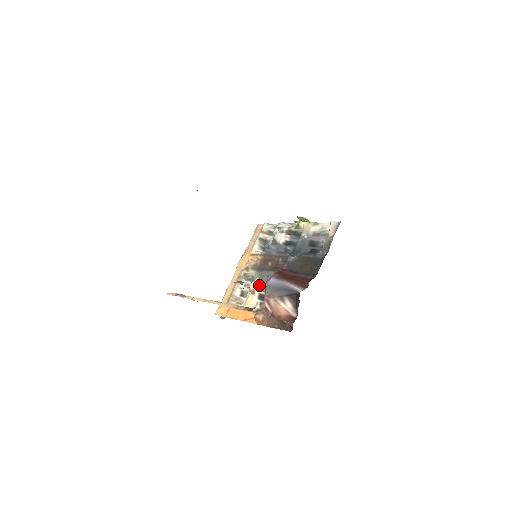
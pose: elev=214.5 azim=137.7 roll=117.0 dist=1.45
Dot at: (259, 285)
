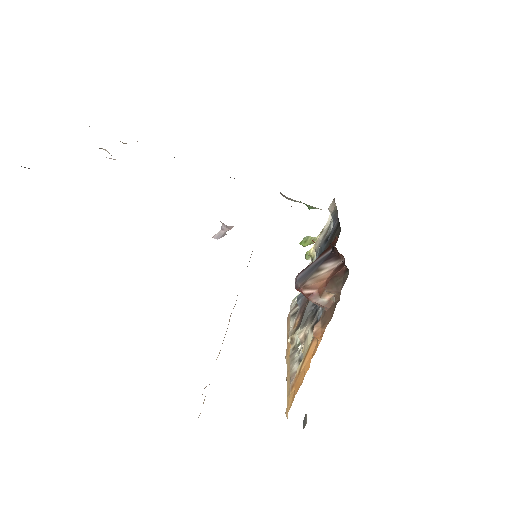
Dot at: (306, 325)
